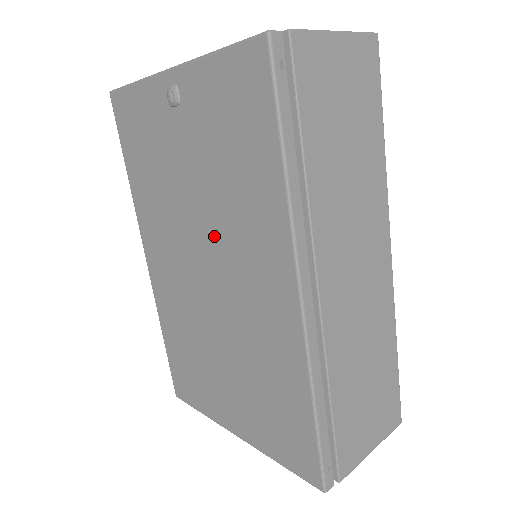
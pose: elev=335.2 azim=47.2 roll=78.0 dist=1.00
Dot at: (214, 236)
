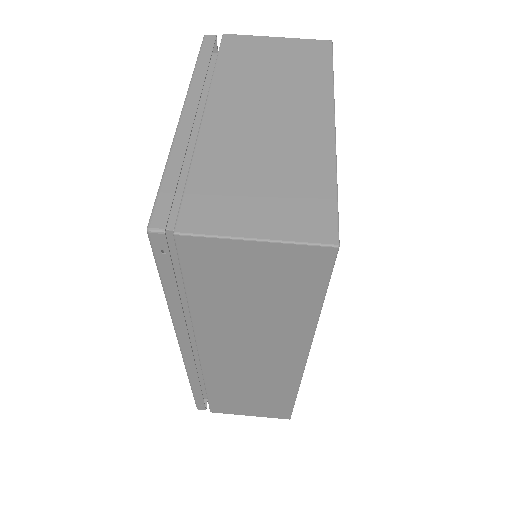
Dot at: occluded
